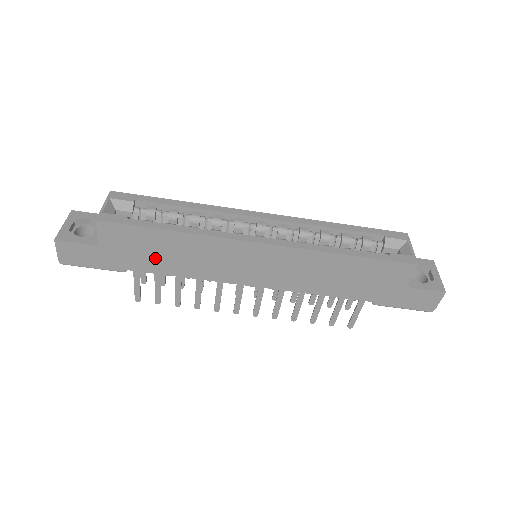
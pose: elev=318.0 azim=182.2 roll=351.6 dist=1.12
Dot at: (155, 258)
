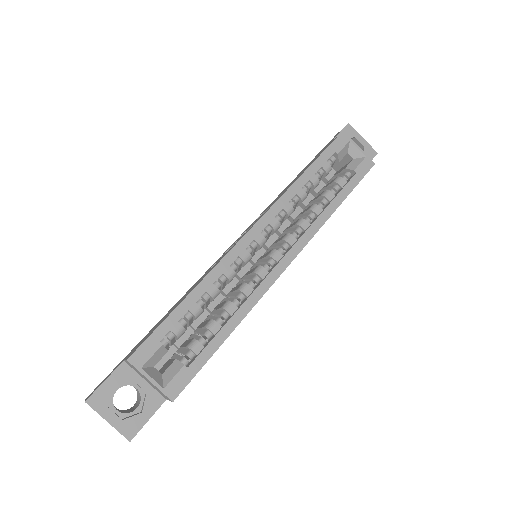
Dot at: occluded
